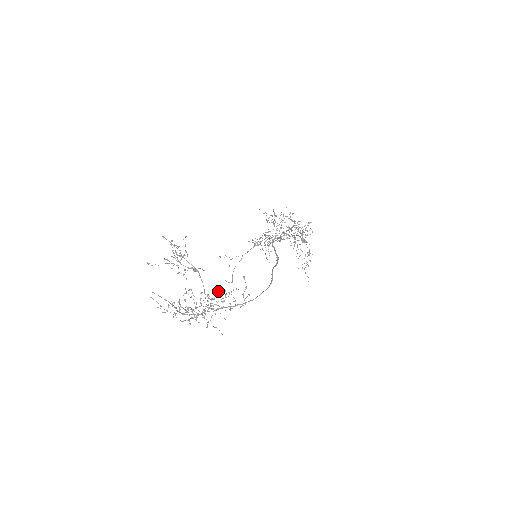
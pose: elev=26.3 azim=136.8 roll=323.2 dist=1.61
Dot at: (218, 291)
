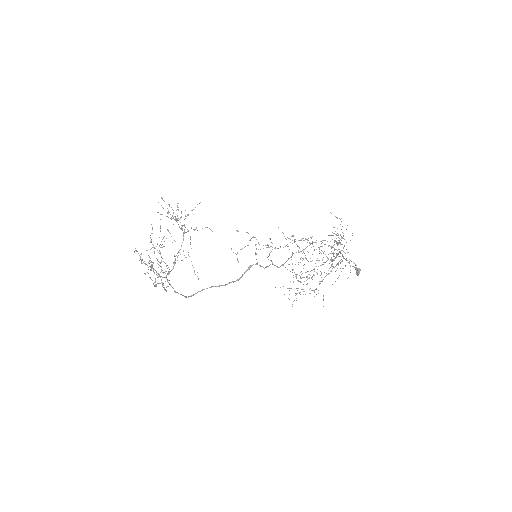
Dot at: (151, 269)
